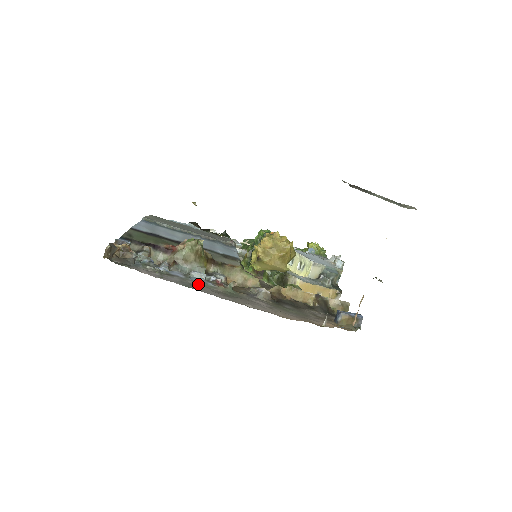
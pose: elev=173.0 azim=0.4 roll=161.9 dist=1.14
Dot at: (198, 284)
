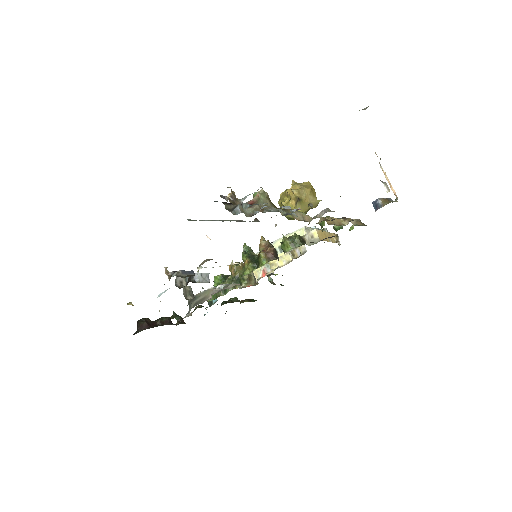
Dot at: occluded
